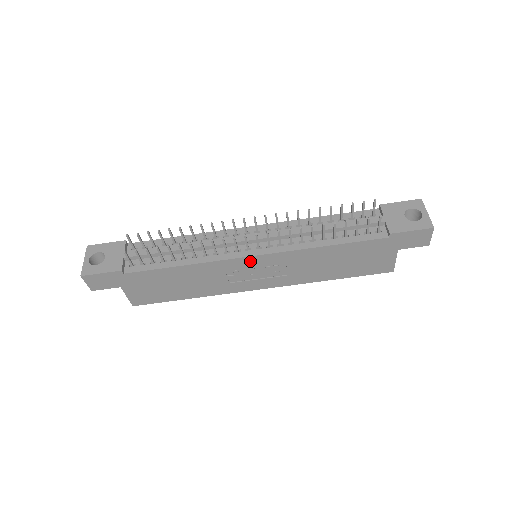
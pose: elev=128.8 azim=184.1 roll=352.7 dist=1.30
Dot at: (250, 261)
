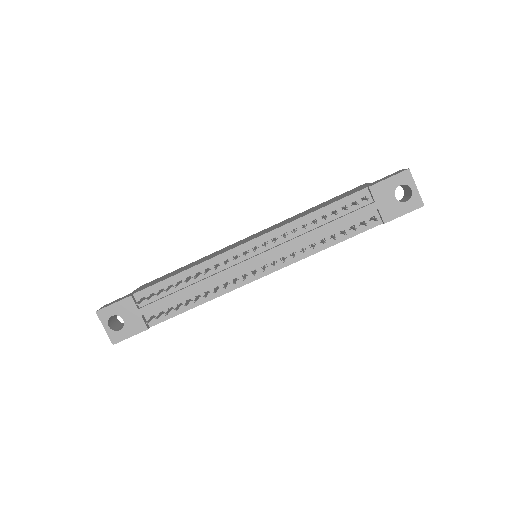
Dot at: occluded
